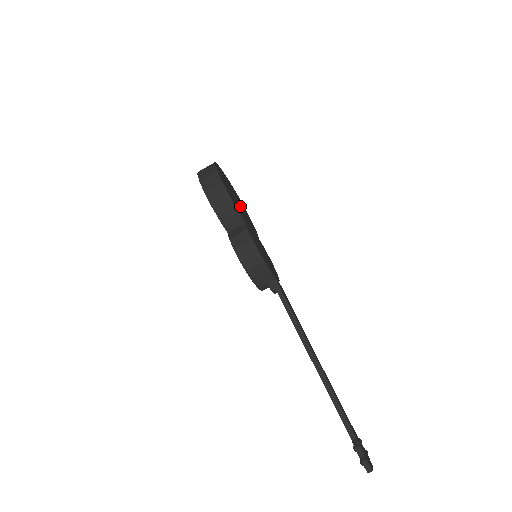
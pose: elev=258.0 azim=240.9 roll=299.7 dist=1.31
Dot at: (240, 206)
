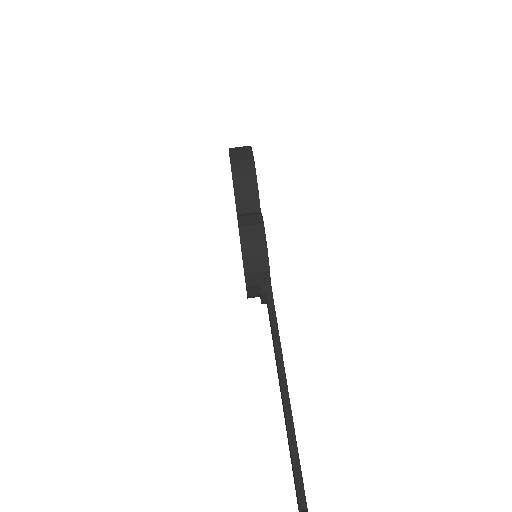
Dot at: occluded
